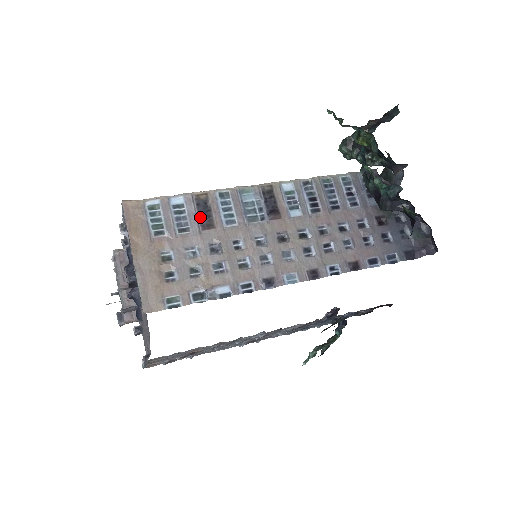
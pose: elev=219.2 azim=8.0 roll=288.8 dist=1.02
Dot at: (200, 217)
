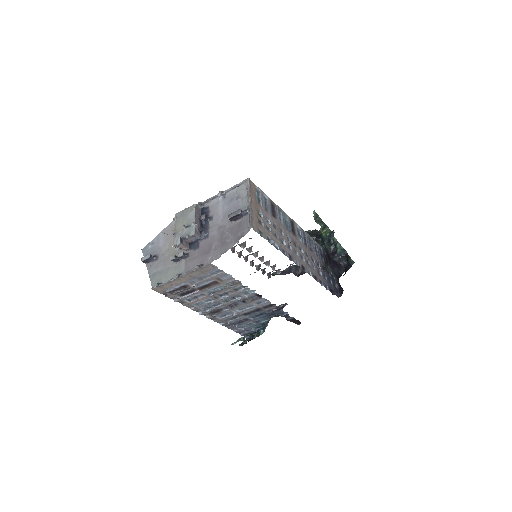
Dot at: (272, 210)
